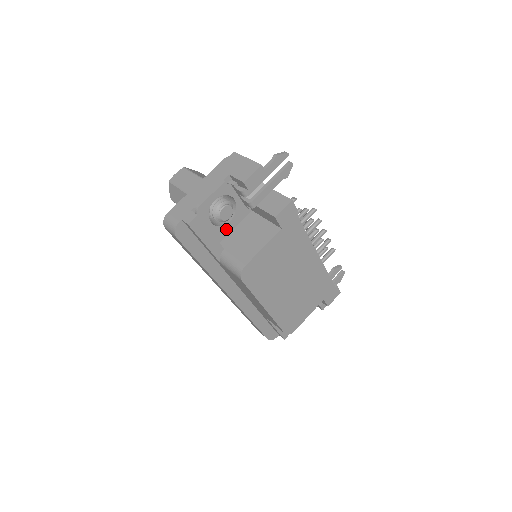
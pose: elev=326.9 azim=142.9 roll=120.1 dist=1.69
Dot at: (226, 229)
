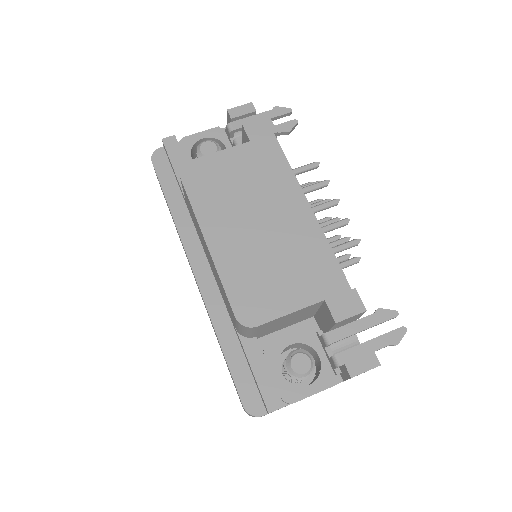
Dot at: occluded
